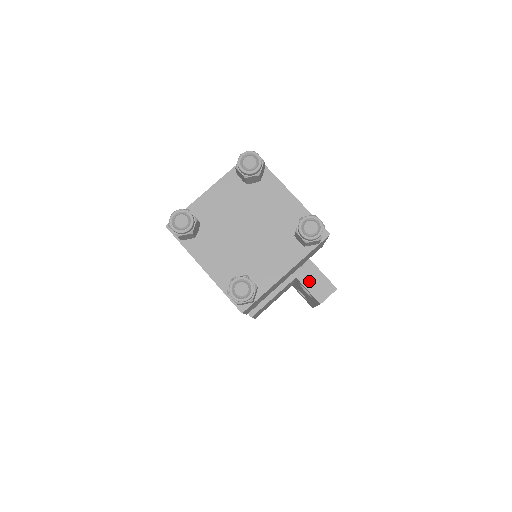
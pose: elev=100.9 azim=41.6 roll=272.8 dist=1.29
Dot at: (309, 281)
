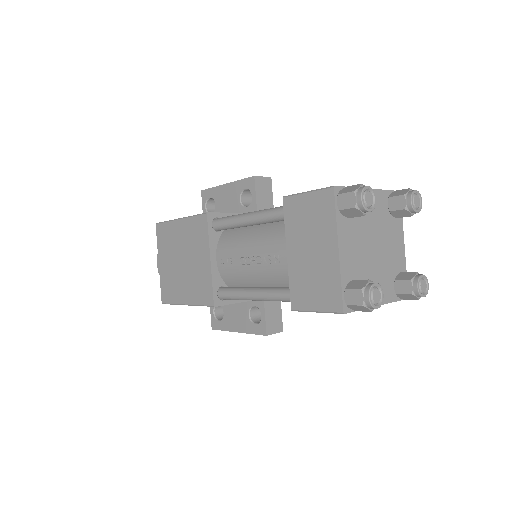
Dot at: (270, 309)
